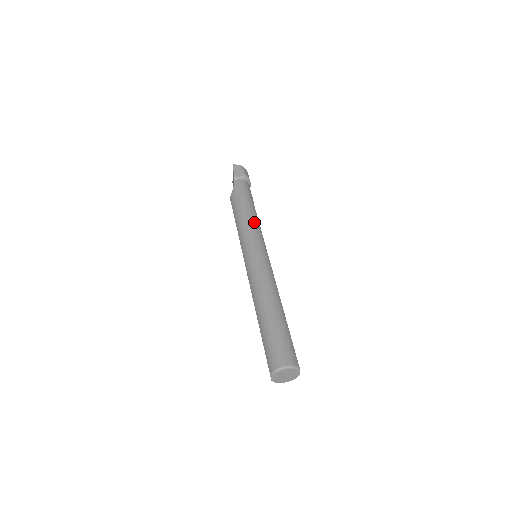
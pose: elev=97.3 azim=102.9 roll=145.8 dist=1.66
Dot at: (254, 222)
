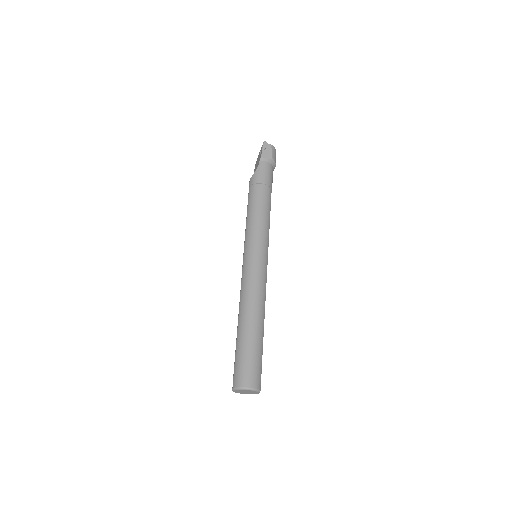
Dot at: (265, 219)
